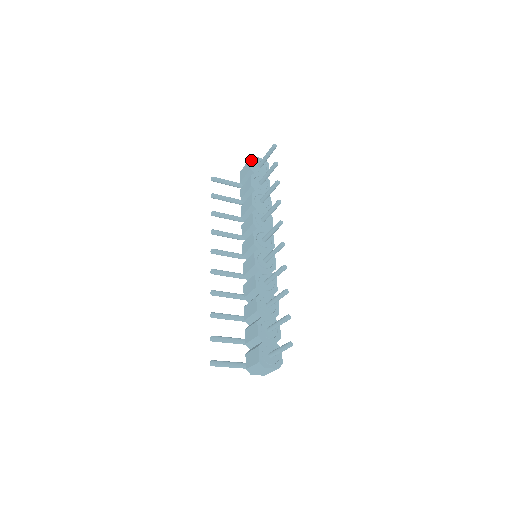
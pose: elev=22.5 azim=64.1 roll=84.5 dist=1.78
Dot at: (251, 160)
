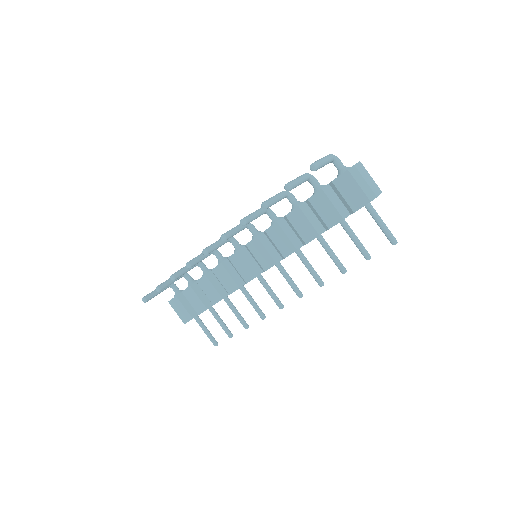
Dot at: occluded
